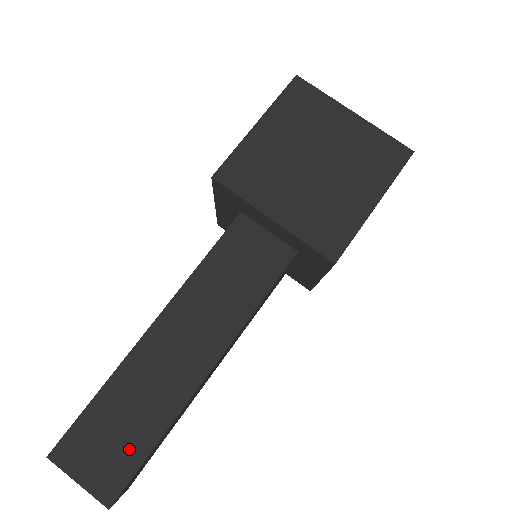
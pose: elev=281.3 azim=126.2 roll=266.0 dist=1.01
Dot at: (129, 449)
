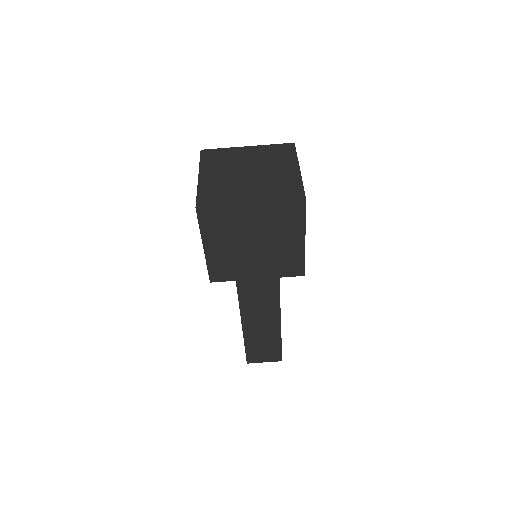
Dot at: (273, 349)
